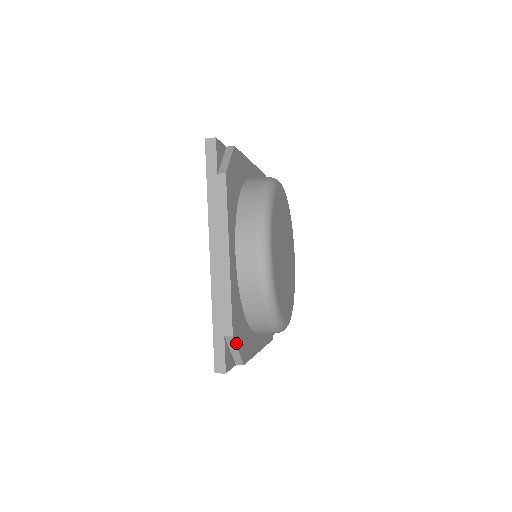
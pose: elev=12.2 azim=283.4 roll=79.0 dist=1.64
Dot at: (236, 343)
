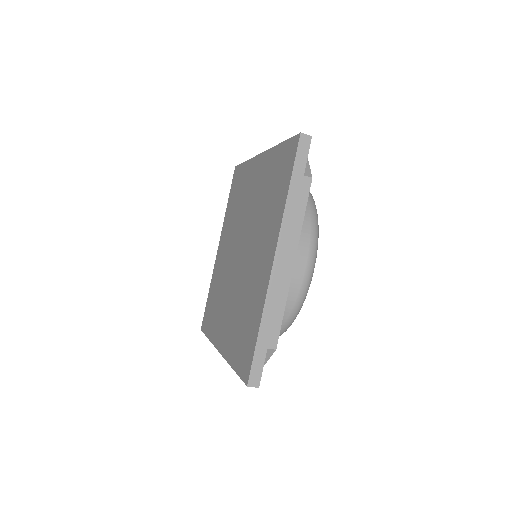
Dot at: (270, 356)
